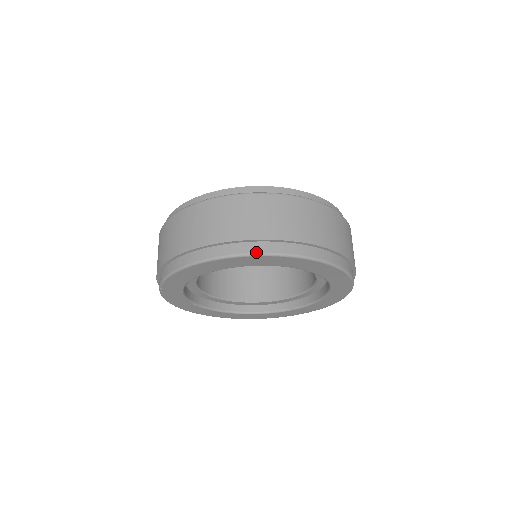
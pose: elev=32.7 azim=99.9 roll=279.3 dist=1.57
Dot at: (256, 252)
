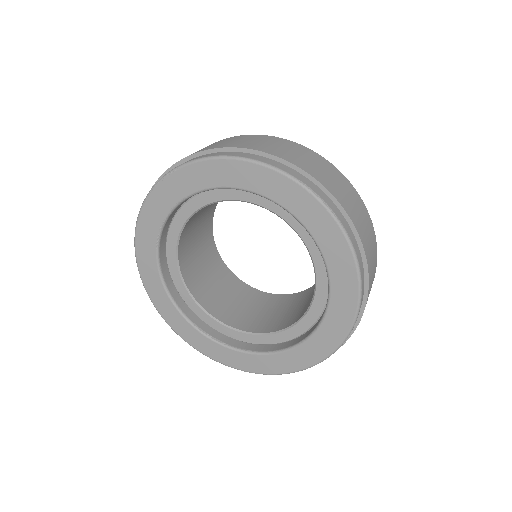
Dot at: (330, 207)
